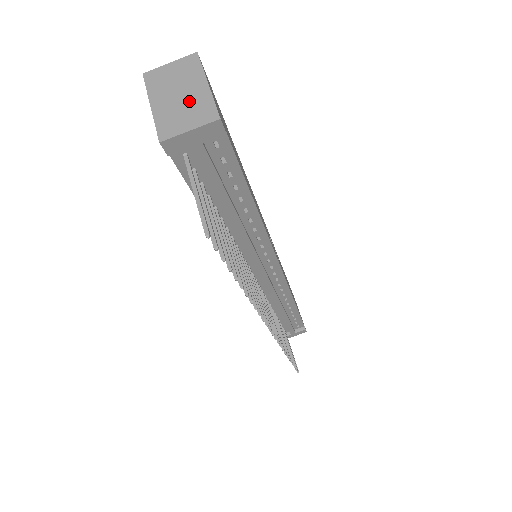
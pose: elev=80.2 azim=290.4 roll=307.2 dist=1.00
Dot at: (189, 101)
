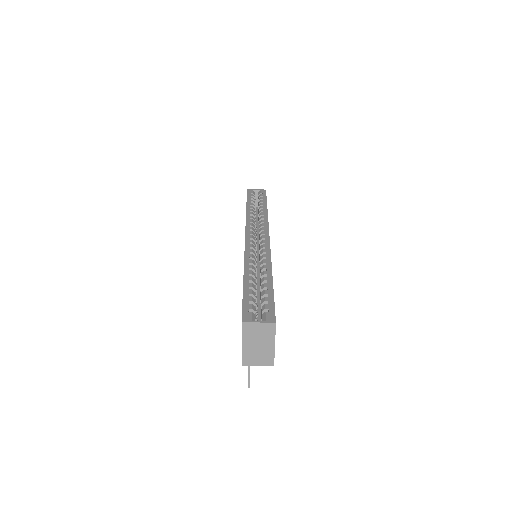
Dot at: (262, 351)
